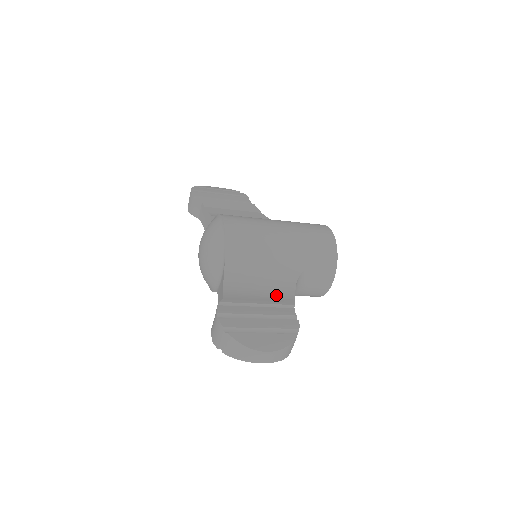
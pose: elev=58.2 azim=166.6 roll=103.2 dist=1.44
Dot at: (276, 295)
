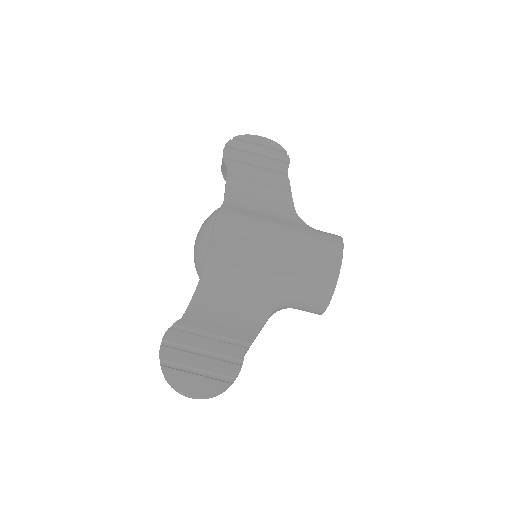
Dot at: (241, 323)
